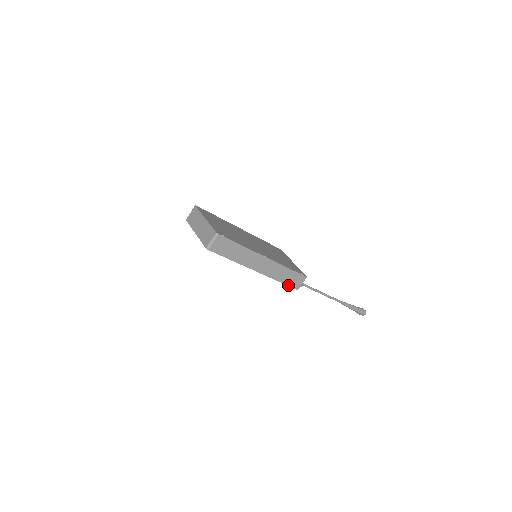
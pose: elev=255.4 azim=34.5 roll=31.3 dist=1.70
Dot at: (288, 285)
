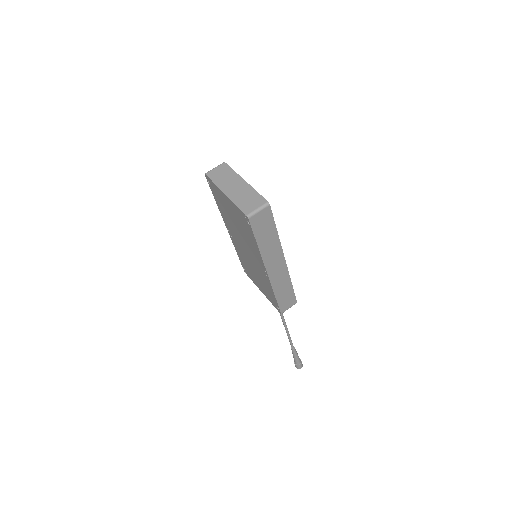
Dot at: (278, 304)
